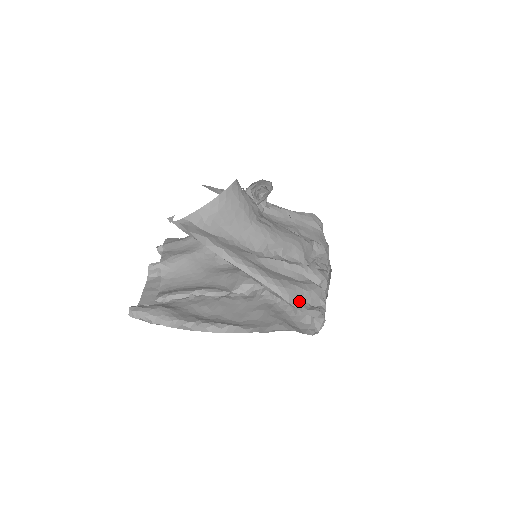
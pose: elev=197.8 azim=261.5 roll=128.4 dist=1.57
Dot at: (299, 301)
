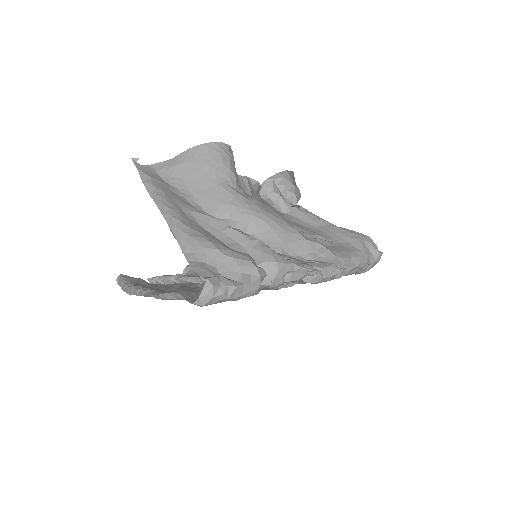
Dot at: (201, 258)
